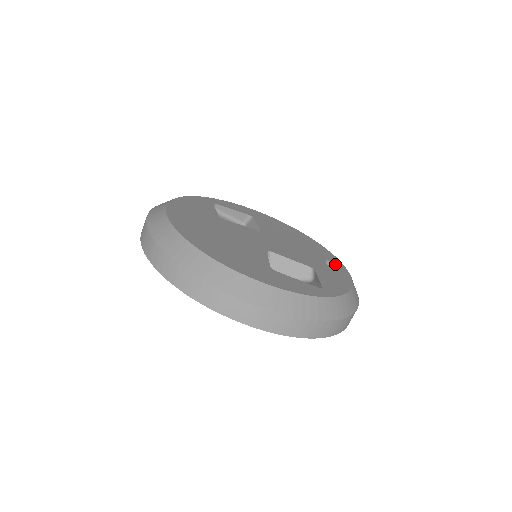
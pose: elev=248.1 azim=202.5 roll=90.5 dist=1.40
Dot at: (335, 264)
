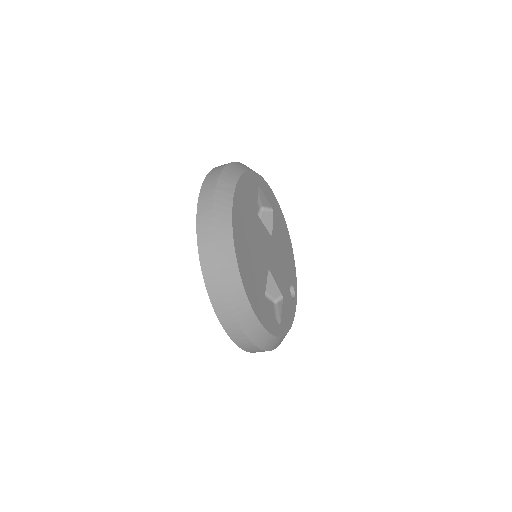
Dot at: (293, 289)
